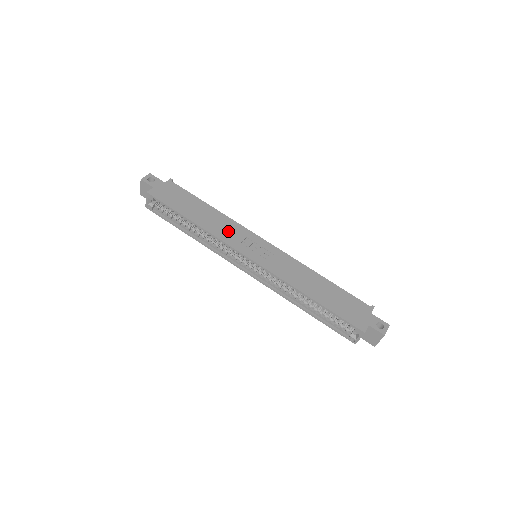
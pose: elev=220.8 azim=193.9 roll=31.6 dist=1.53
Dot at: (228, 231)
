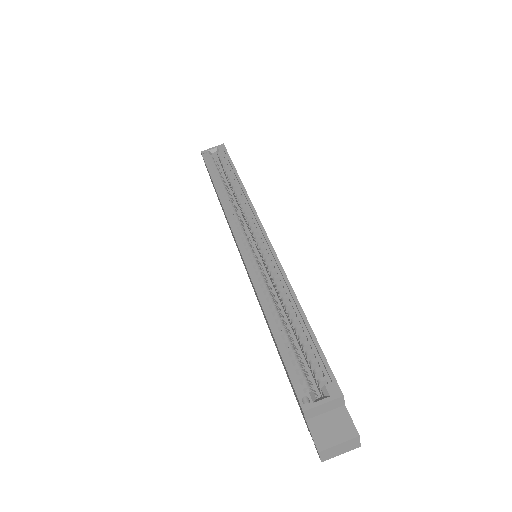
Dot at: occluded
